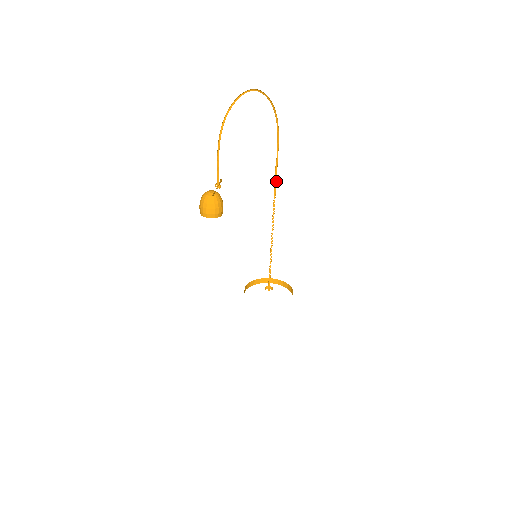
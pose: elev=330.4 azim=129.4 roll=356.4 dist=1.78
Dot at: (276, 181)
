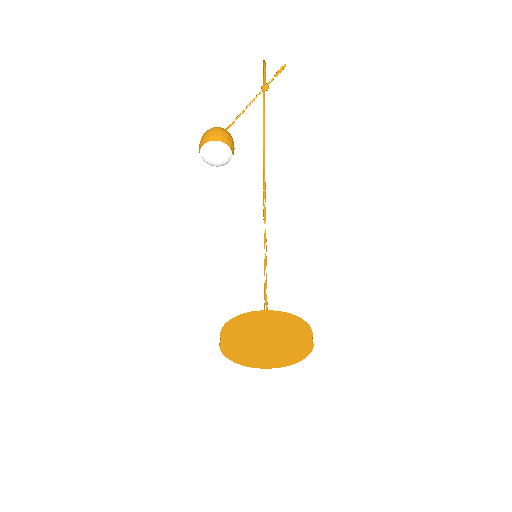
Dot at: (265, 196)
